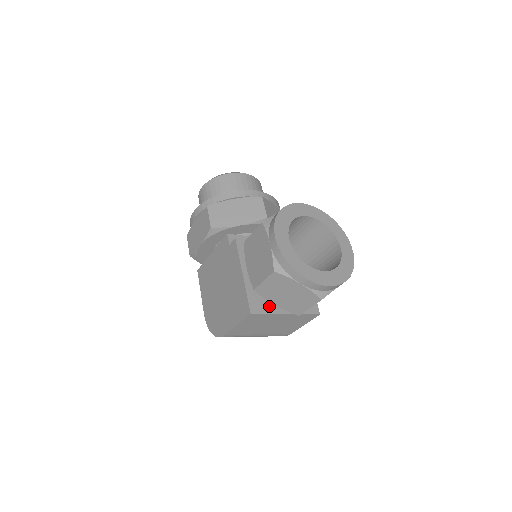
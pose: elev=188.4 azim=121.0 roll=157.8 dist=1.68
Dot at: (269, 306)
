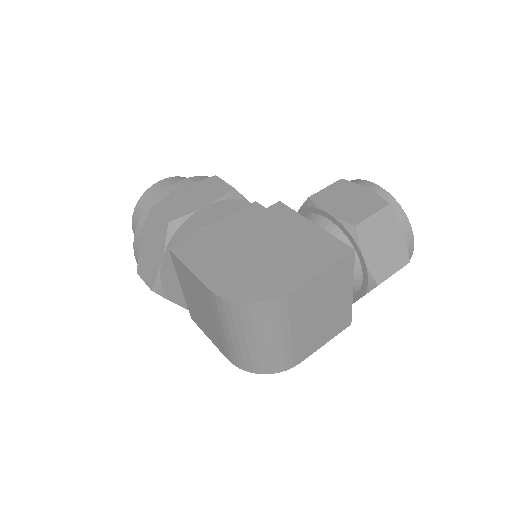
Dot at: occluded
